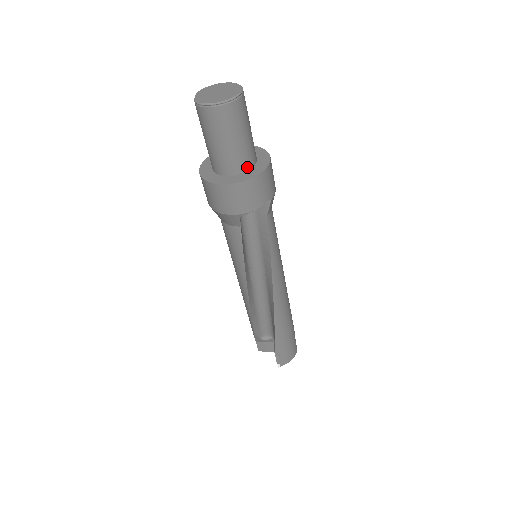
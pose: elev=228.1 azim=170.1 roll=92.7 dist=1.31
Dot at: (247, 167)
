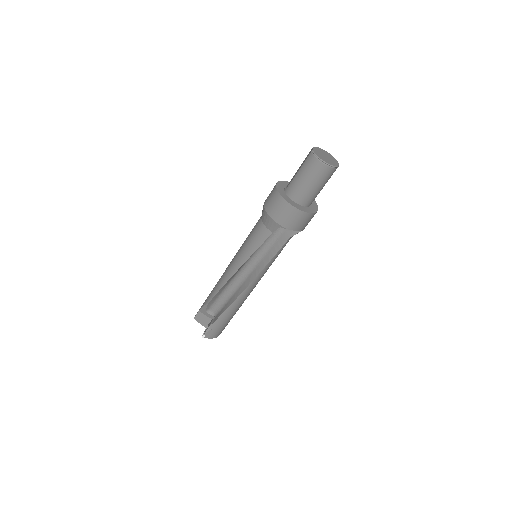
Dot at: (306, 204)
